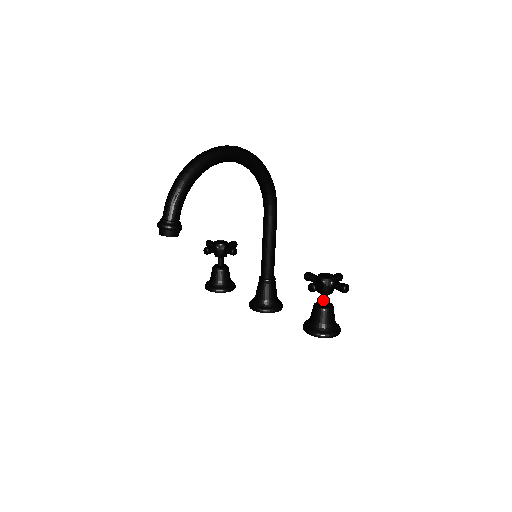
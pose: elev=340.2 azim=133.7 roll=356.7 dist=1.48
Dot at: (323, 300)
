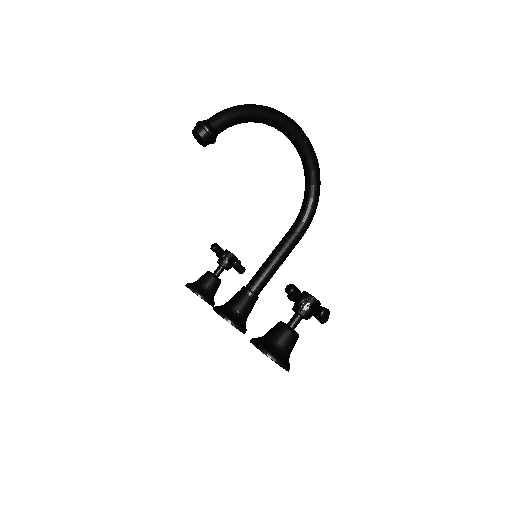
Dot at: (292, 320)
